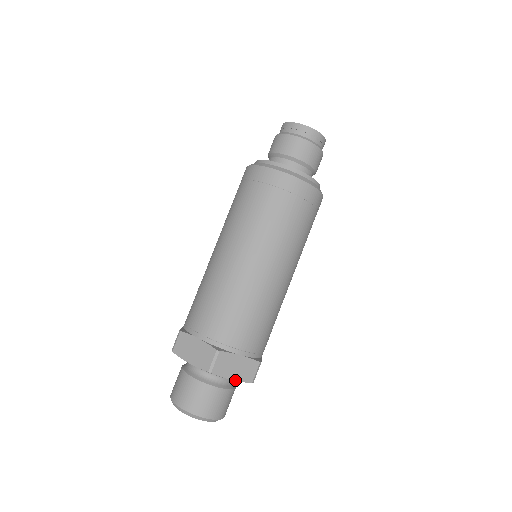
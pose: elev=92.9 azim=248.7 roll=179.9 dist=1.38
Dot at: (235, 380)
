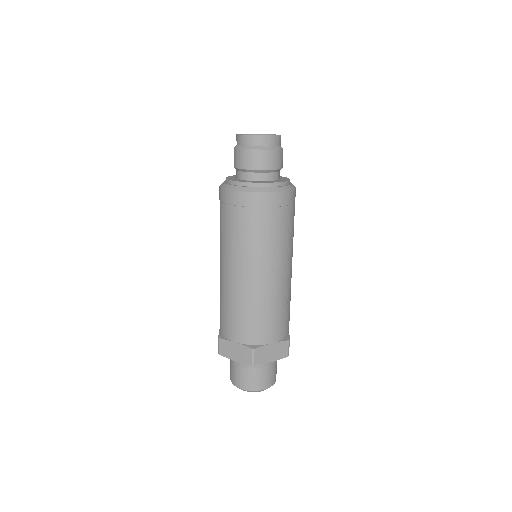
Dot at: occluded
